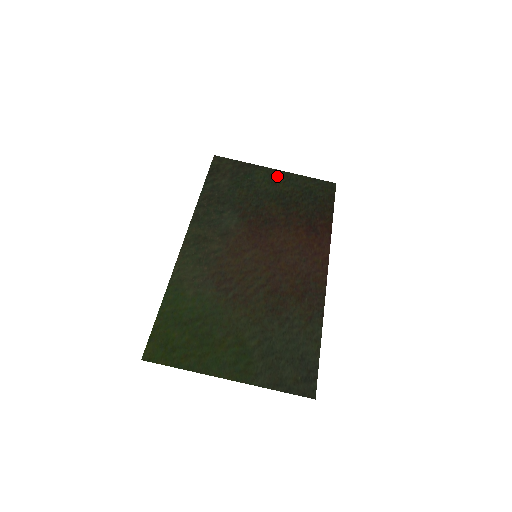
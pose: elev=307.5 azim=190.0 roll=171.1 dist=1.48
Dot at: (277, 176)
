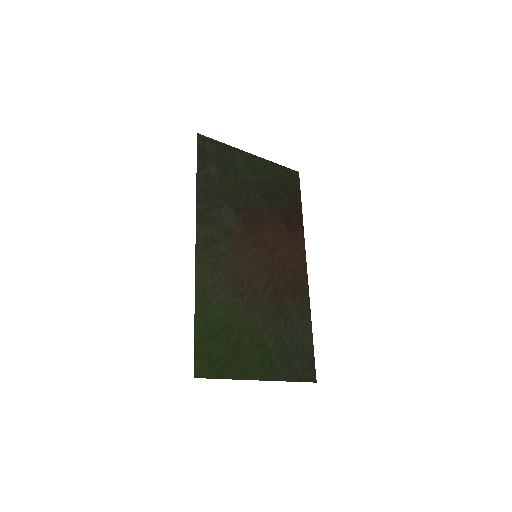
Dot at: (255, 163)
